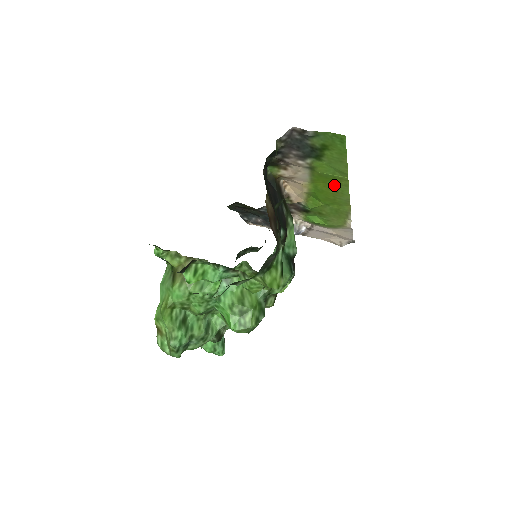
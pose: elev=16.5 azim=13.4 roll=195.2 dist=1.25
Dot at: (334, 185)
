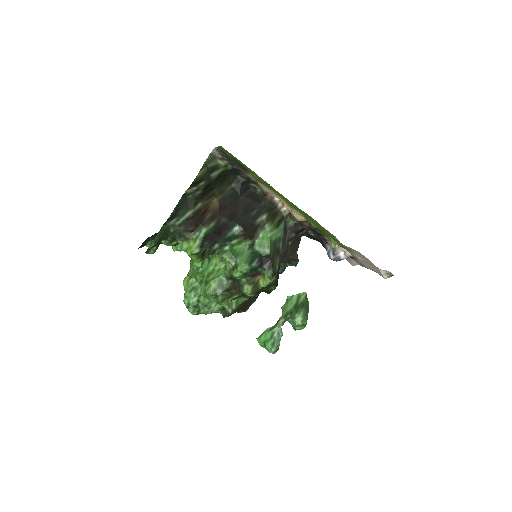
Dot at: (281, 195)
